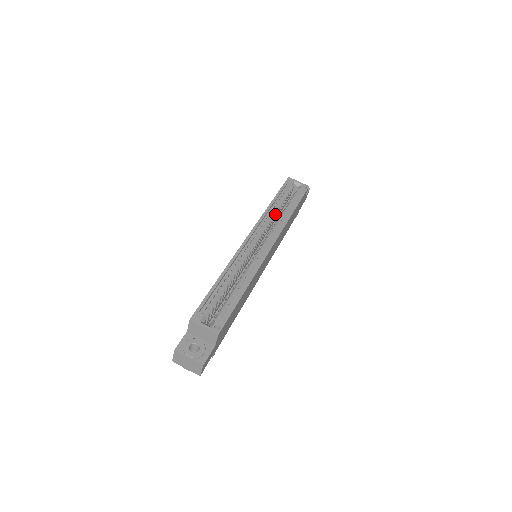
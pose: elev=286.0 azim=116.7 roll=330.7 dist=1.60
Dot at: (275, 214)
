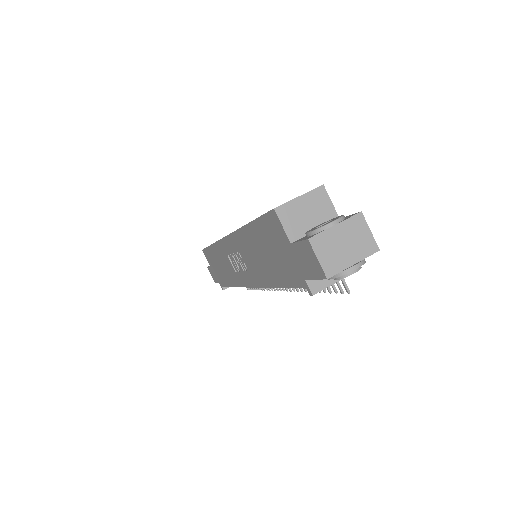
Dot at: occluded
